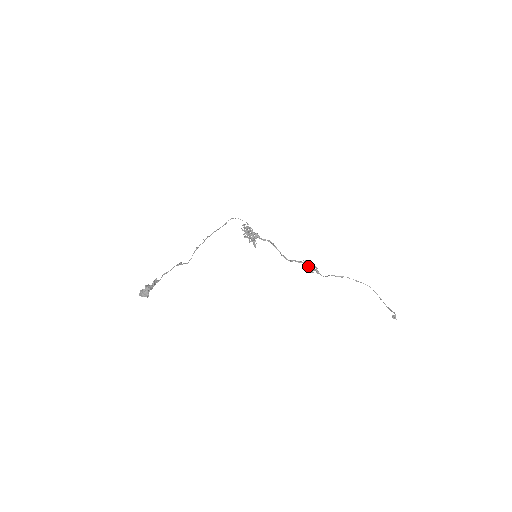
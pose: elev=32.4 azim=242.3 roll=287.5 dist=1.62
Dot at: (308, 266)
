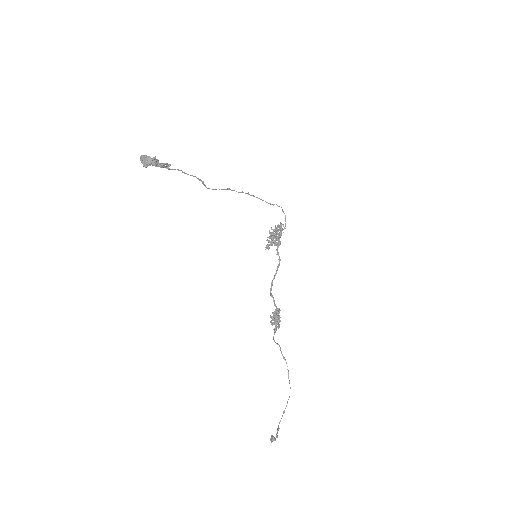
Dot at: (276, 316)
